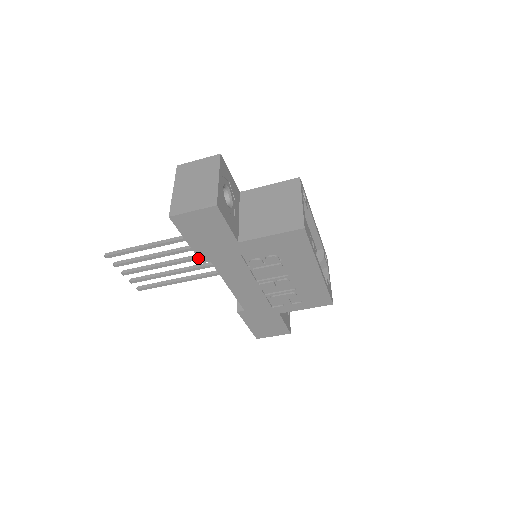
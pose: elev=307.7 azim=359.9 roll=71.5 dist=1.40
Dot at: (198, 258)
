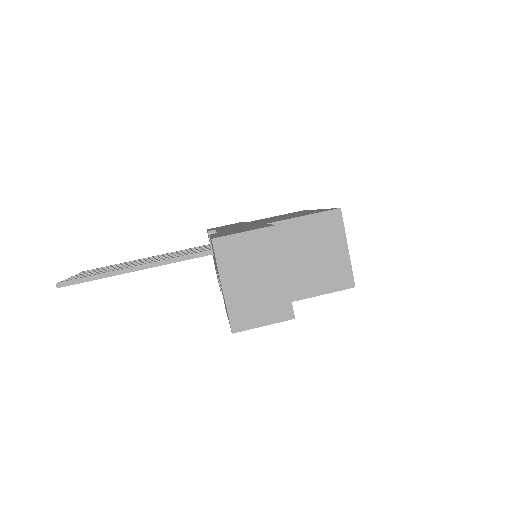
Dot at: occluded
